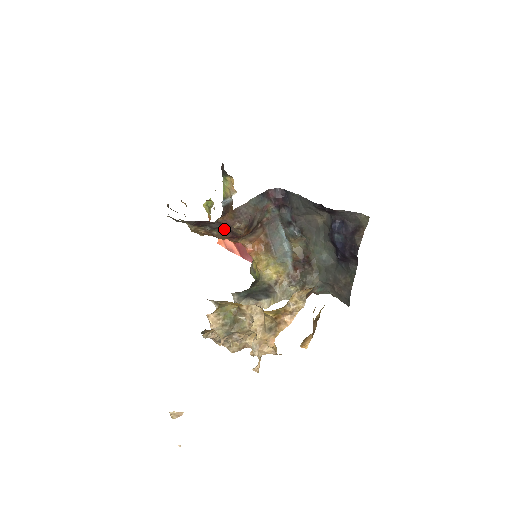
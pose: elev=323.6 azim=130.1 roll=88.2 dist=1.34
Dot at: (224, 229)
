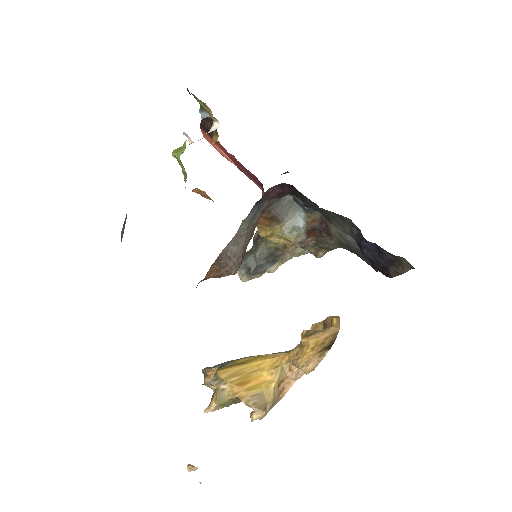
Dot at: occluded
